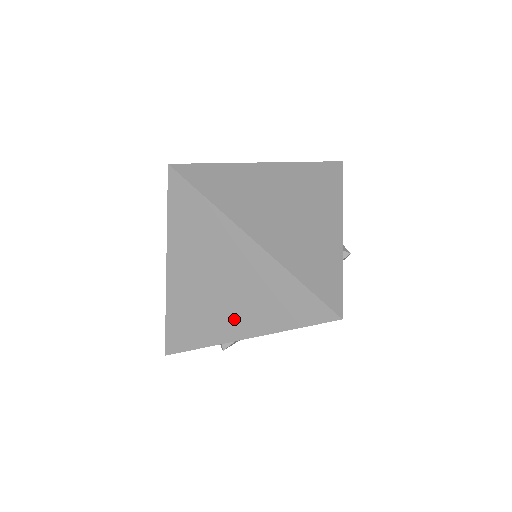
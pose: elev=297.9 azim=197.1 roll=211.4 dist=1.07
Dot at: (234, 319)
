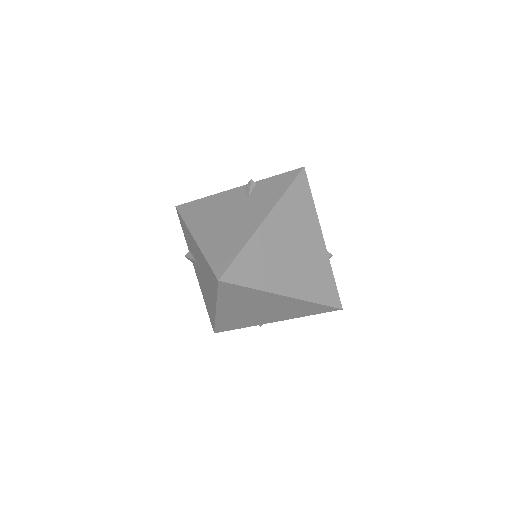
Dot at: (269, 318)
